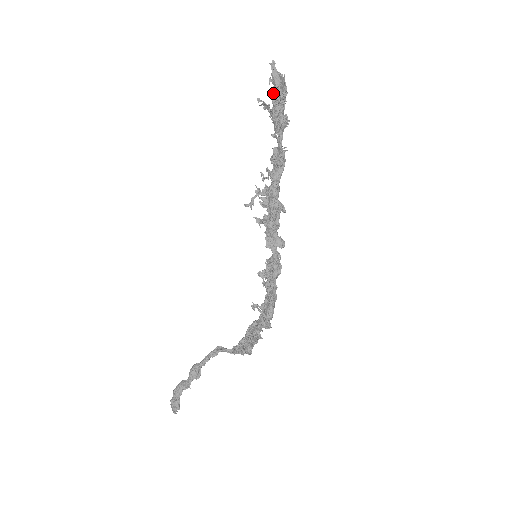
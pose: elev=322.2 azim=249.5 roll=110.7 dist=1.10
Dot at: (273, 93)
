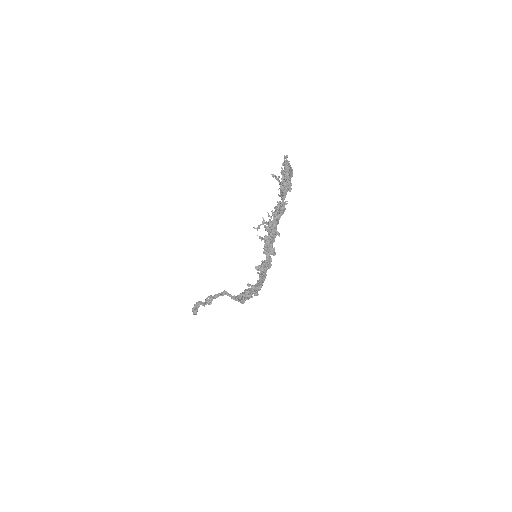
Dot at: (283, 173)
